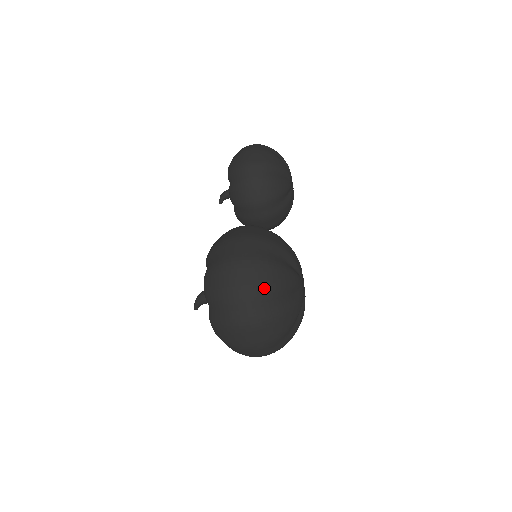
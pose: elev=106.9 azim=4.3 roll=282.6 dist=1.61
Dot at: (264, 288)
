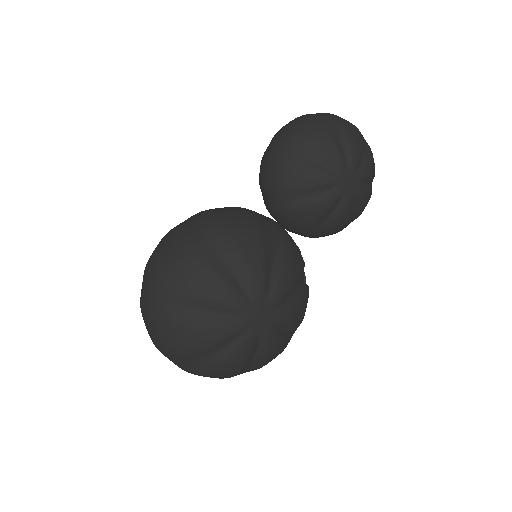
Dot at: (167, 279)
